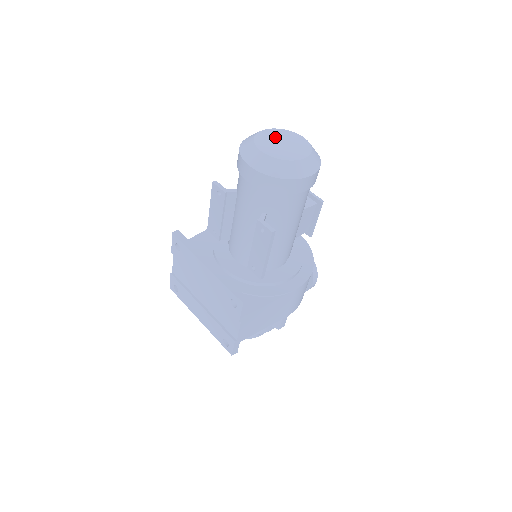
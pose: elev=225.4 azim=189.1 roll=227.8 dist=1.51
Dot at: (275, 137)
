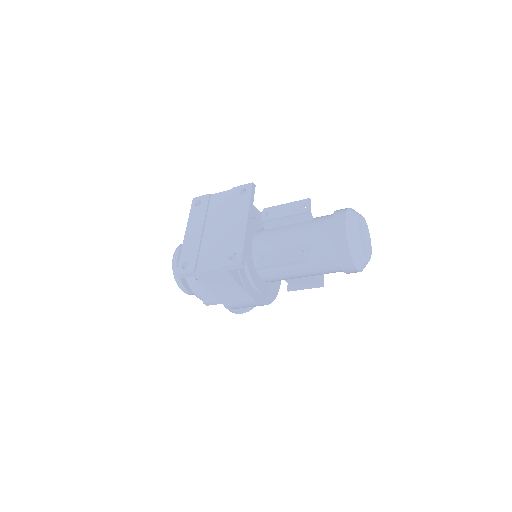
Dot at: (366, 230)
